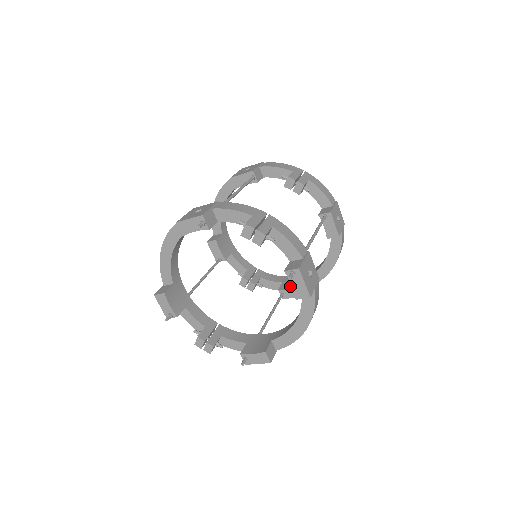
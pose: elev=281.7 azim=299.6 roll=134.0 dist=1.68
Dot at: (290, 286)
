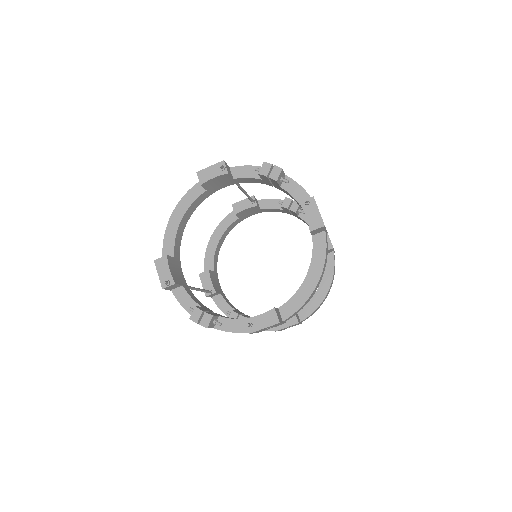
Dot at: occluded
